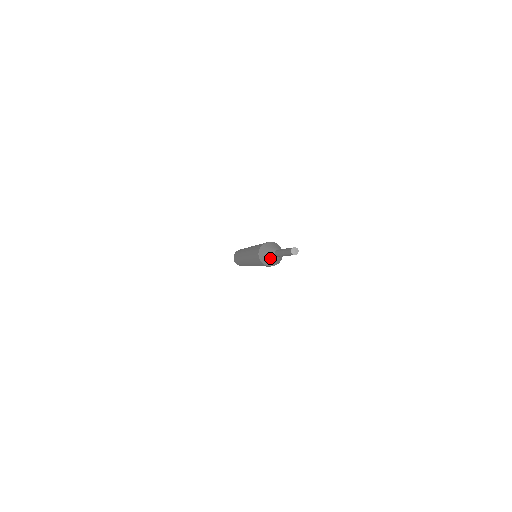
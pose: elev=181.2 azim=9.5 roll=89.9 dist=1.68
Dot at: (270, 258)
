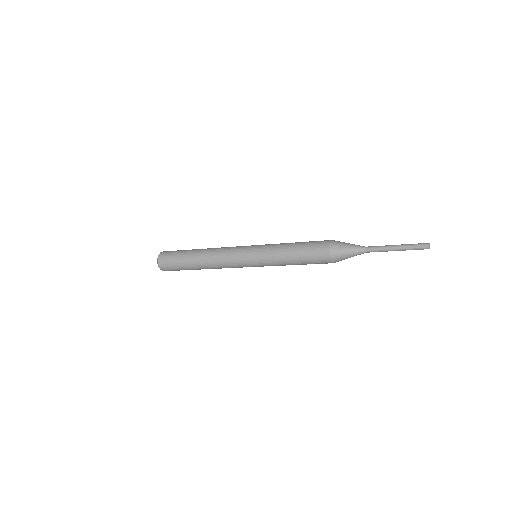
Dot at: (353, 256)
